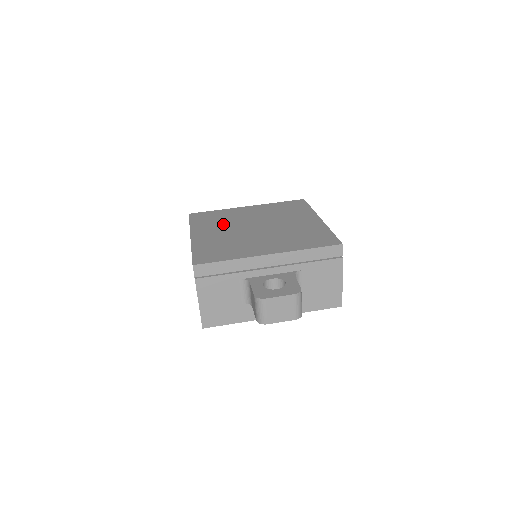
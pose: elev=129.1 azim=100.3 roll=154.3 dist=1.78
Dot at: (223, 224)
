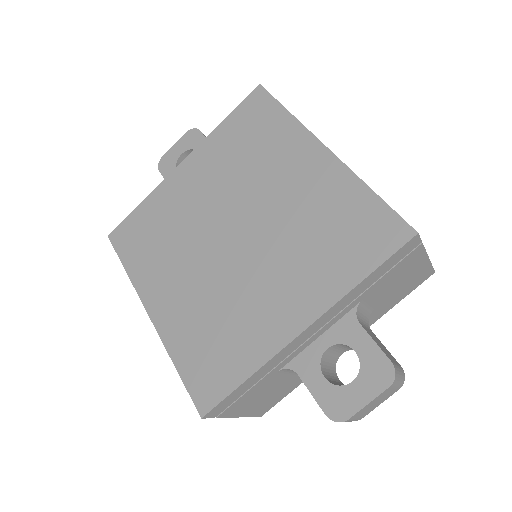
Dot at: (176, 250)
